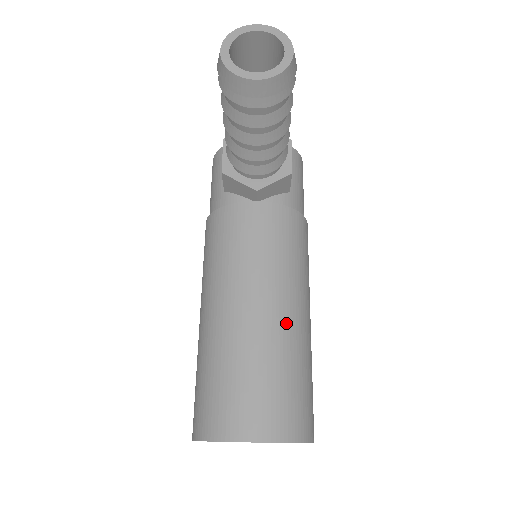
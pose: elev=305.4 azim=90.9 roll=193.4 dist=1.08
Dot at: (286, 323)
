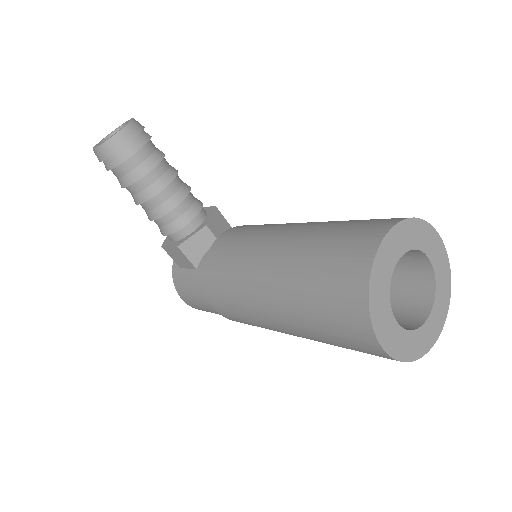
Dot at: (311, 223)
